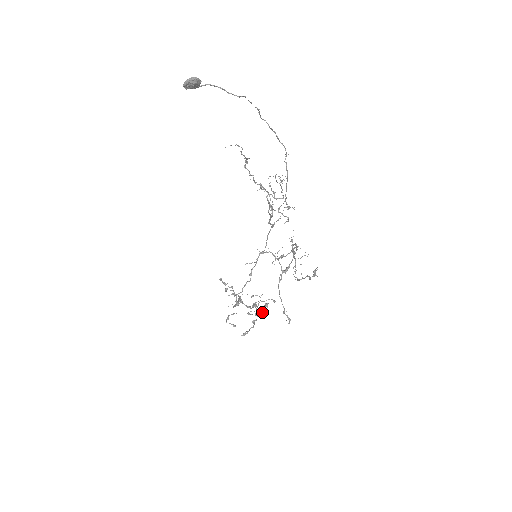
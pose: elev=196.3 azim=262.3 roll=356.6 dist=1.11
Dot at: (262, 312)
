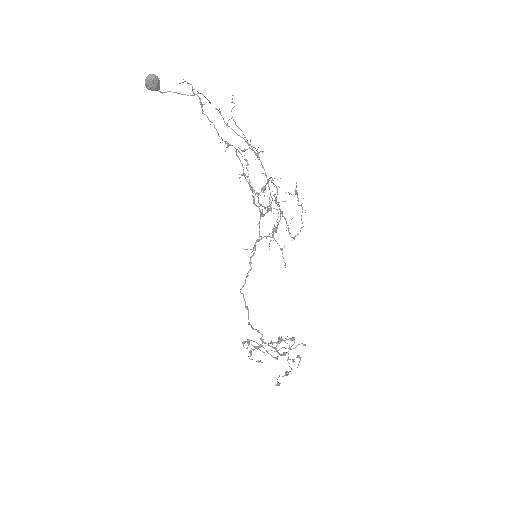
Dot at: (290, 349)
